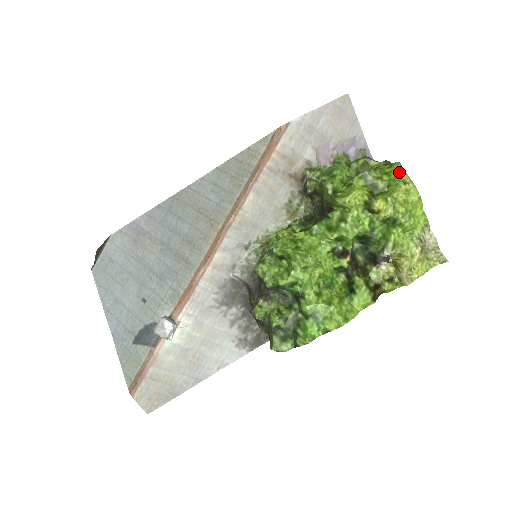
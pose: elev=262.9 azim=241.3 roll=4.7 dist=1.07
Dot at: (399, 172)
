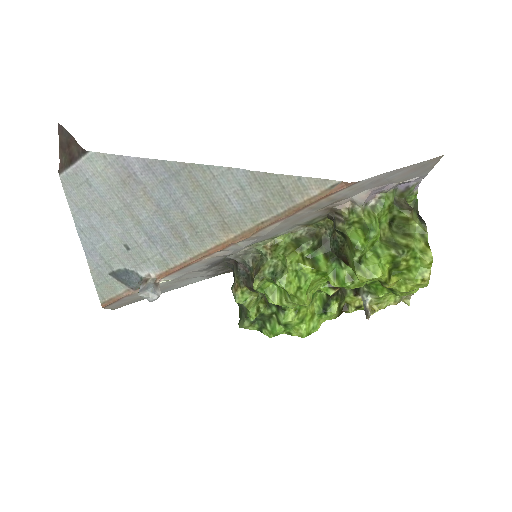
Dot at: (426, 266)
